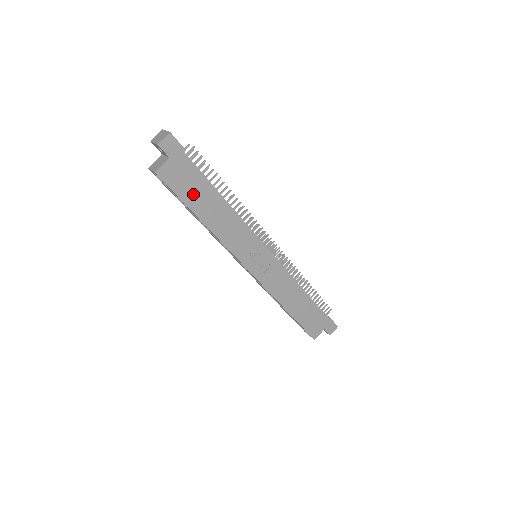
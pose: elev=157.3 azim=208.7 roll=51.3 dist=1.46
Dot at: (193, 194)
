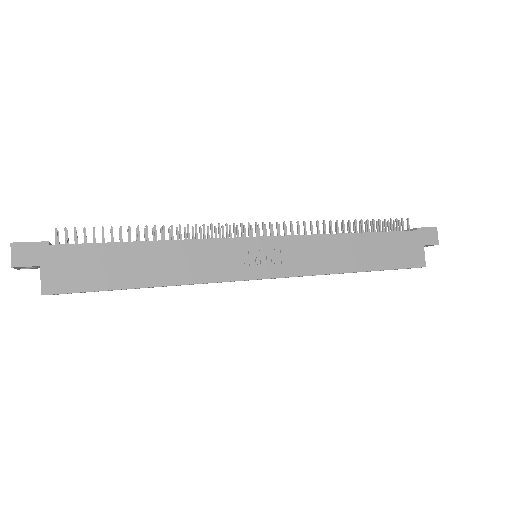
Dot at: (107, 272)
